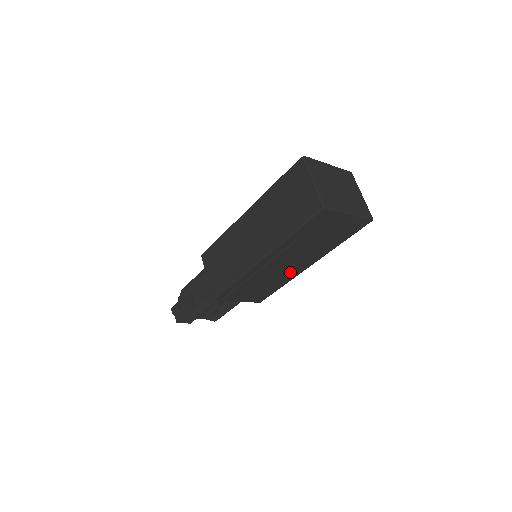
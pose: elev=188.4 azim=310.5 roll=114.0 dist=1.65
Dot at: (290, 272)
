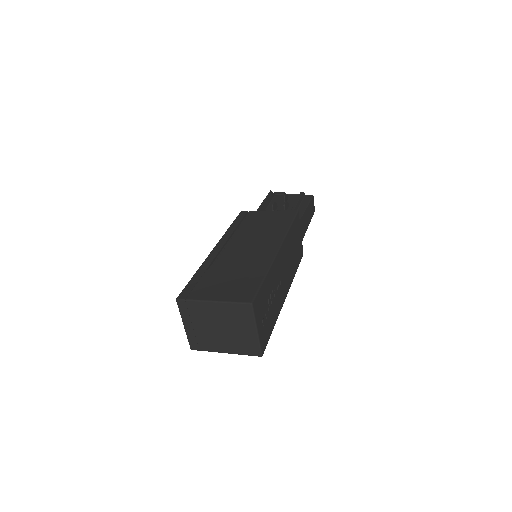
Dot at: occluded
